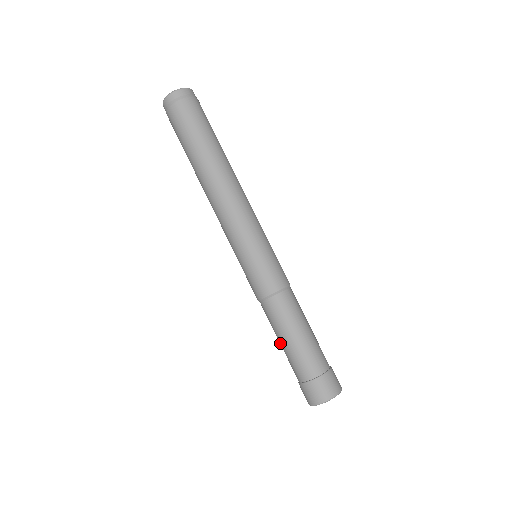
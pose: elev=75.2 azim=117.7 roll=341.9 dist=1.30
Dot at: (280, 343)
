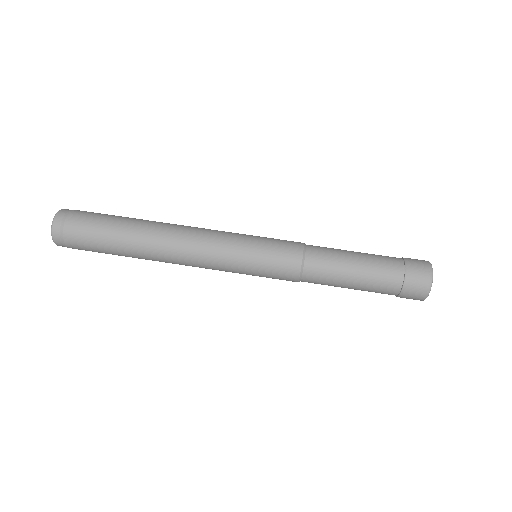
Dot at: (352, 286)
